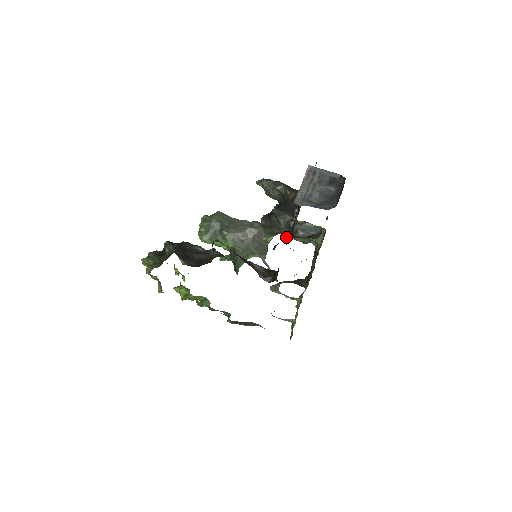
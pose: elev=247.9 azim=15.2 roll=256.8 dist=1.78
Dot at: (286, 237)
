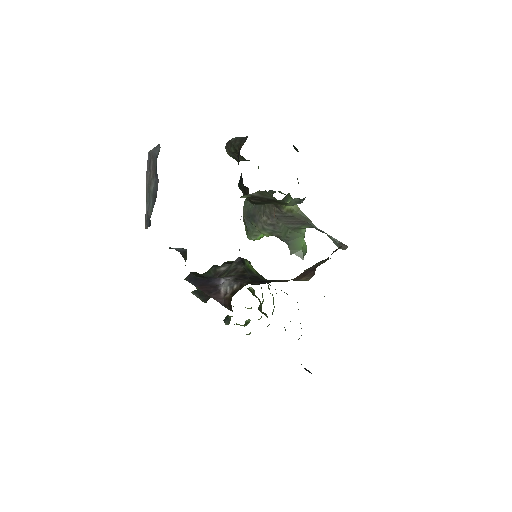
Dot at: occluded
